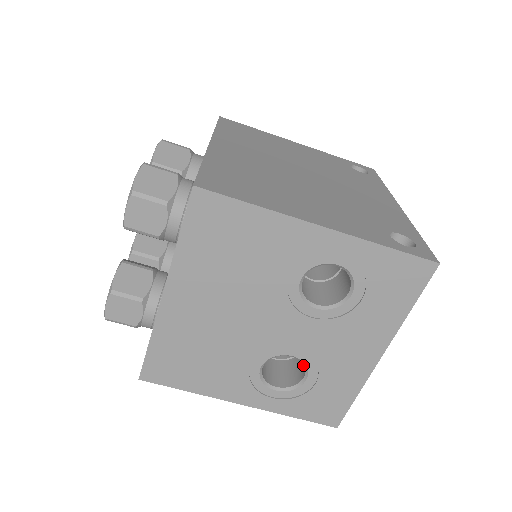
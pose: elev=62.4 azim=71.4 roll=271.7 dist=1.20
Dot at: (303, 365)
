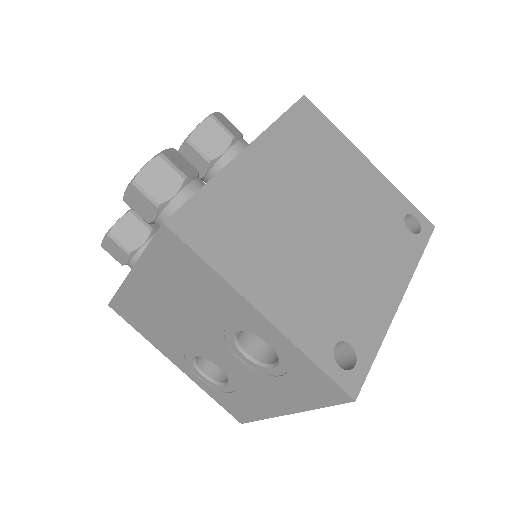
Dot at: occluded
